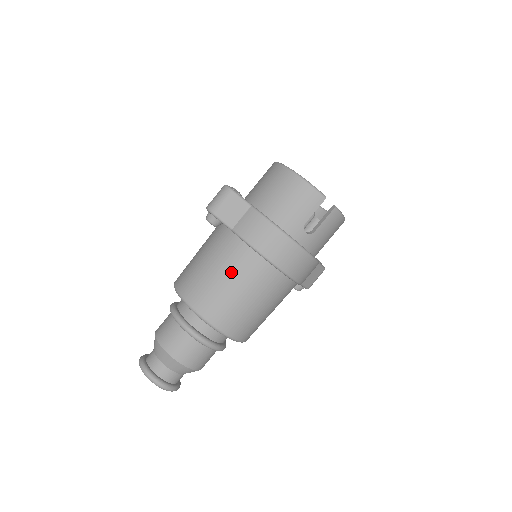
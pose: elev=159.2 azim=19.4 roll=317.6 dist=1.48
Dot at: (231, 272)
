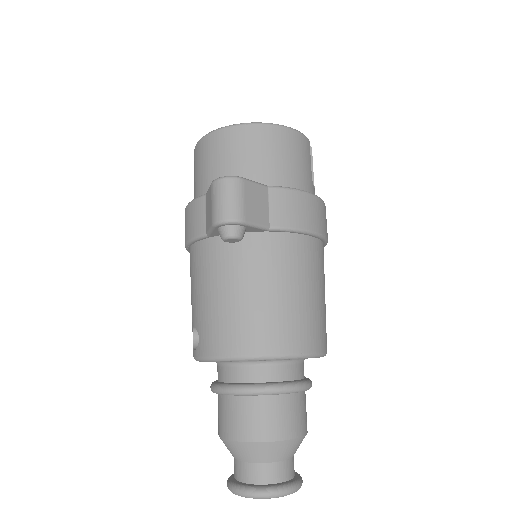
Dot at: (303, 277)
